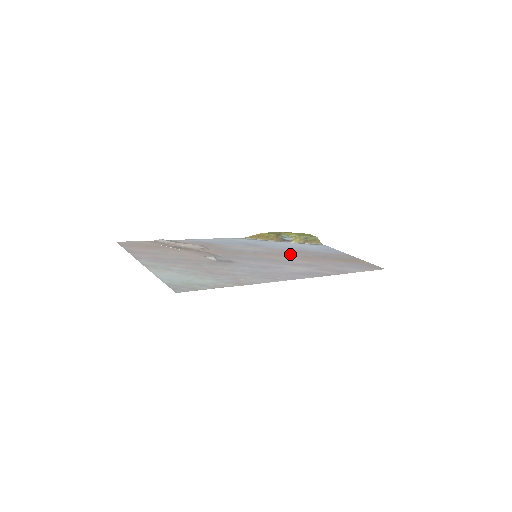
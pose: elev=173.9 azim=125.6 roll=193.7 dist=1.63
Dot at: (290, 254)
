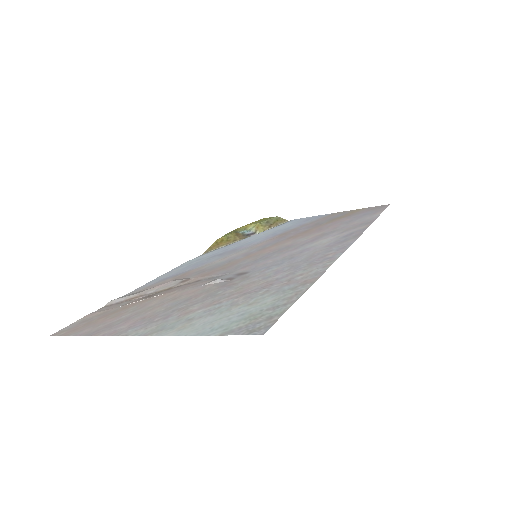
Dot at: (283, 238)
